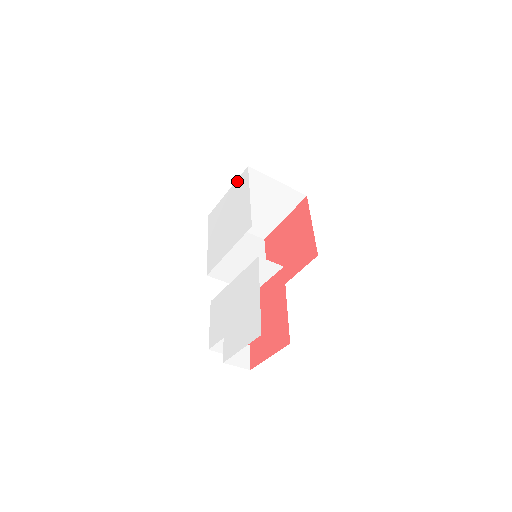
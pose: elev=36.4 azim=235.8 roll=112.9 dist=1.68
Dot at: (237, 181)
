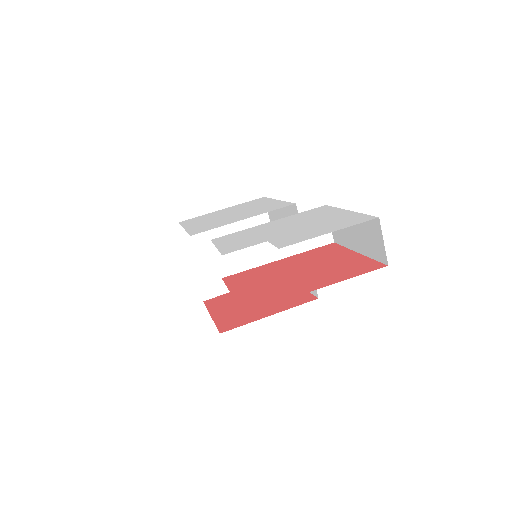
Dot at: (244, 203)
